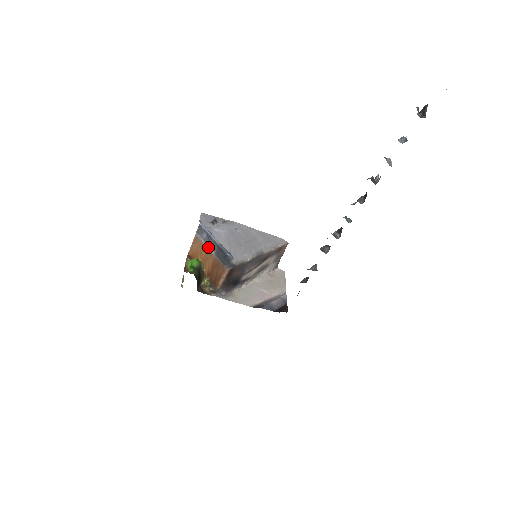
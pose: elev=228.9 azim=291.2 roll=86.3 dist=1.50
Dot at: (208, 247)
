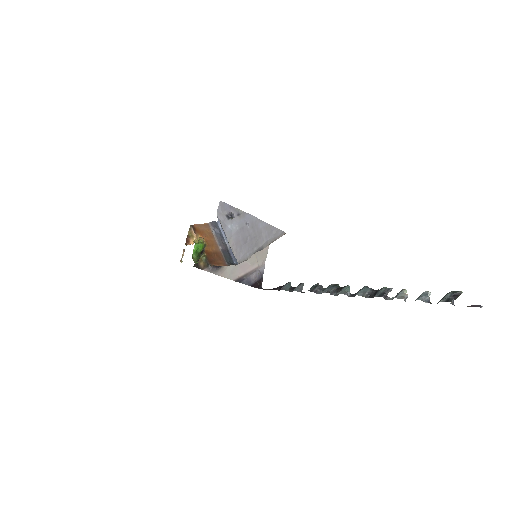
Dot at: (217, 241)
